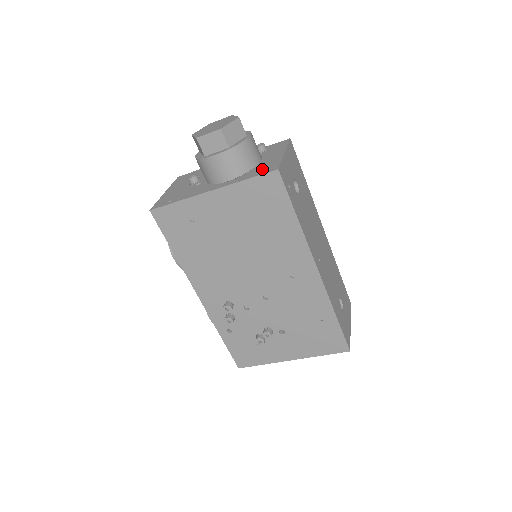
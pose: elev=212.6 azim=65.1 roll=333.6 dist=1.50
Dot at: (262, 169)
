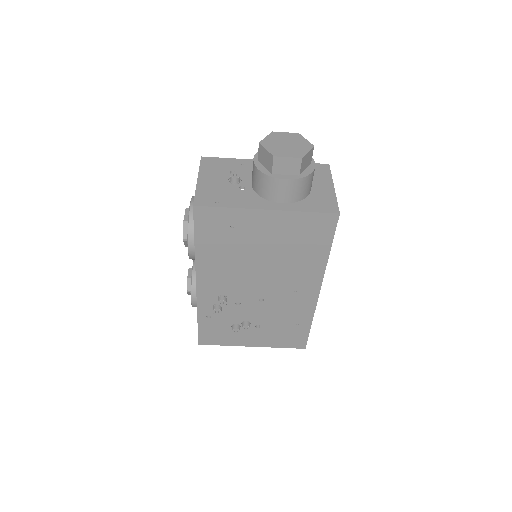
Dot at: (320, 204)
